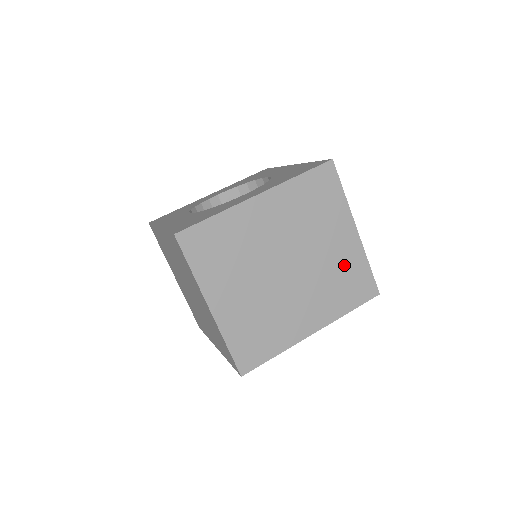
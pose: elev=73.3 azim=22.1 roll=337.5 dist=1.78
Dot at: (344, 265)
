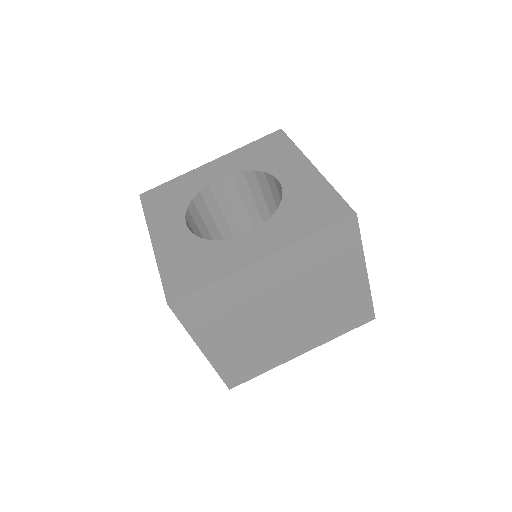
Dot at: (345, 302)
